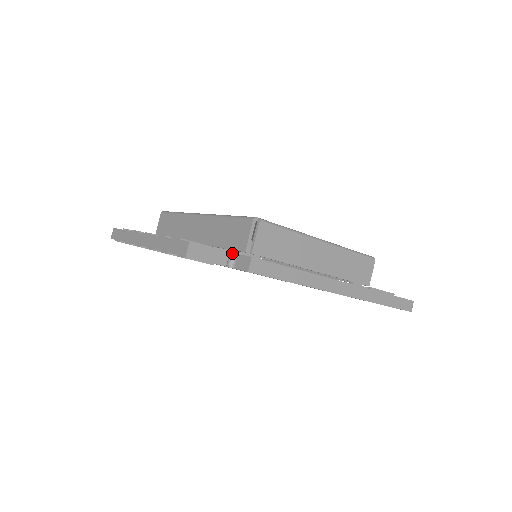
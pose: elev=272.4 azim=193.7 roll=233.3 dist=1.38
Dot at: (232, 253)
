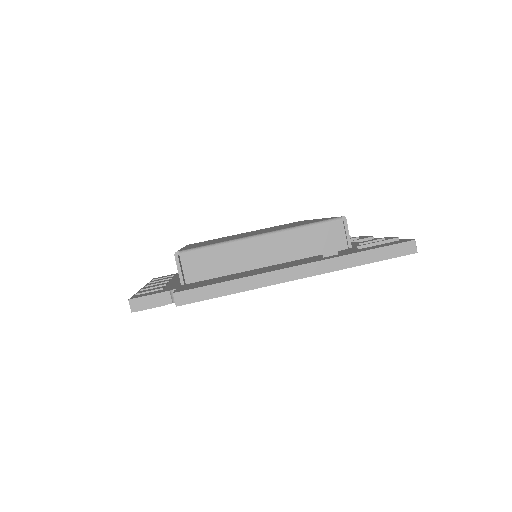
Dot at: (174, 289)
